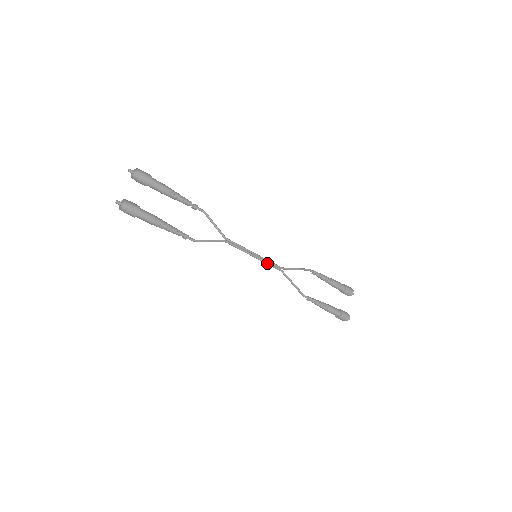
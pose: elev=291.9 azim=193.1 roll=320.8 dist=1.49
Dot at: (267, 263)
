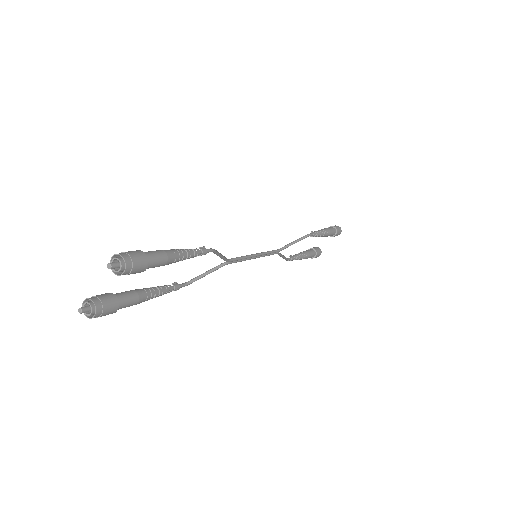
Dot at: occluded
